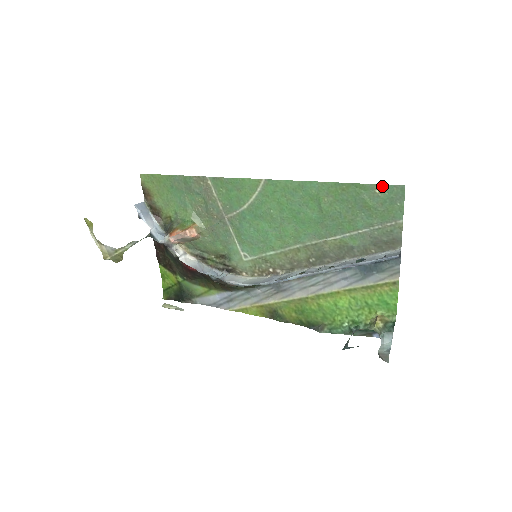
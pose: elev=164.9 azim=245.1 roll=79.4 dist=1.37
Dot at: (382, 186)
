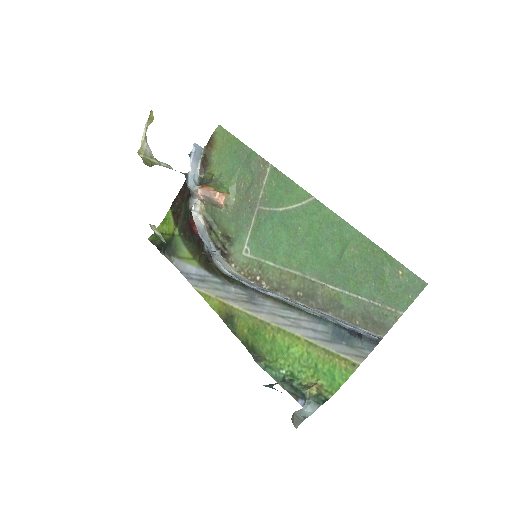
Dot at: (408, 271)
